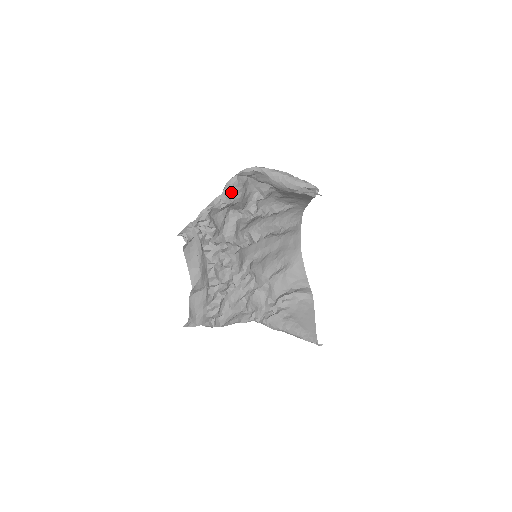
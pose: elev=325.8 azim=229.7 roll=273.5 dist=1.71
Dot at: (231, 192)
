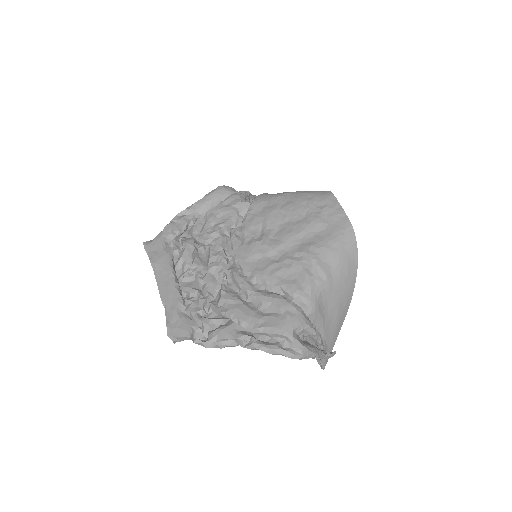
Dot at: occluded
